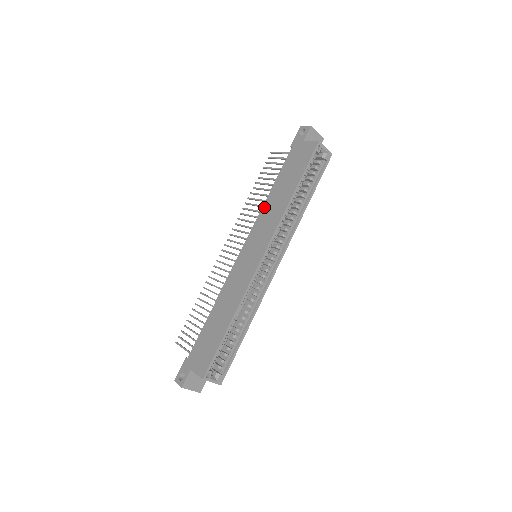
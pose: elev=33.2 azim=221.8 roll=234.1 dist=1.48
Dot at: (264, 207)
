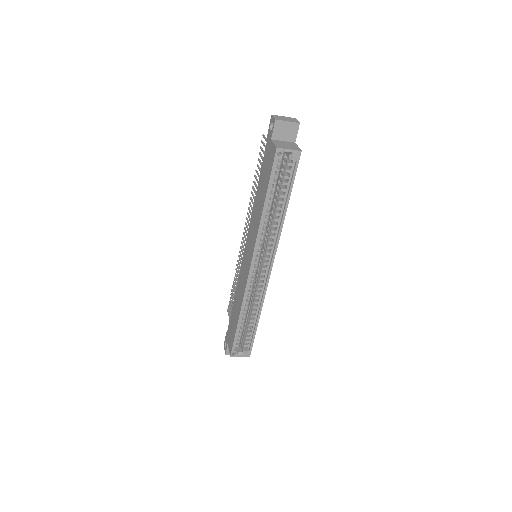
Dot at: (253, 211)
